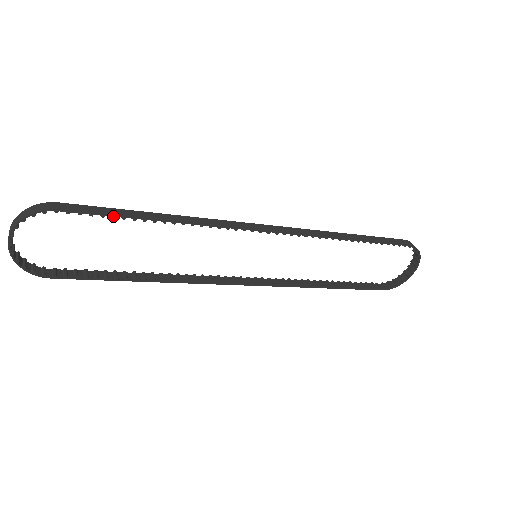
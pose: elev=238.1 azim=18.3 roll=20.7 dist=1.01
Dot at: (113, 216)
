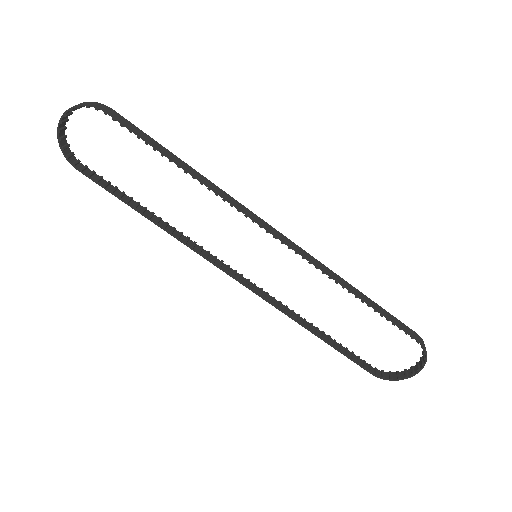
Dot at: (147, 142)
